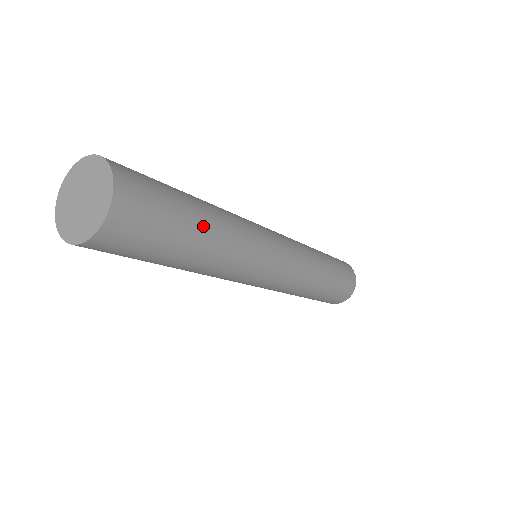
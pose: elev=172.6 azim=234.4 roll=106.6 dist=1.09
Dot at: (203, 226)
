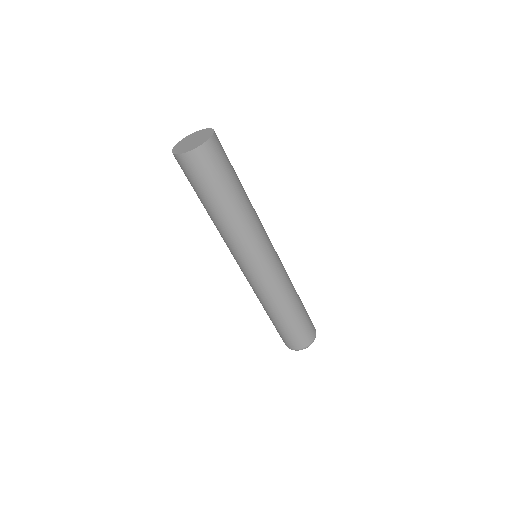
Dot at: (239, 192)
